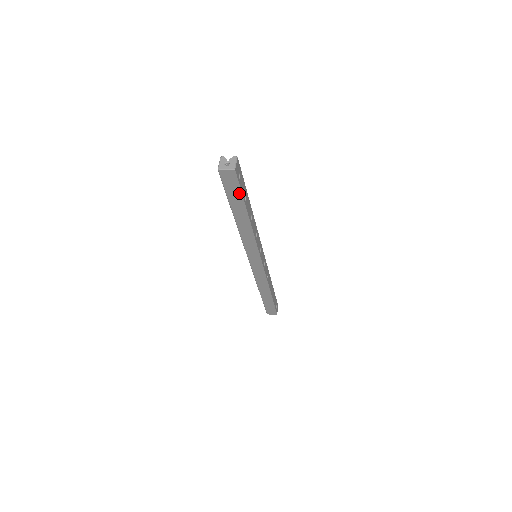
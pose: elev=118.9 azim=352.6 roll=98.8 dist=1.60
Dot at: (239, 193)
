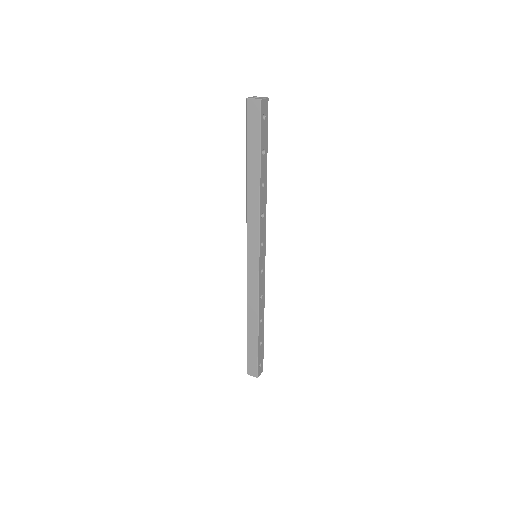
Dot at: (258, 136)
